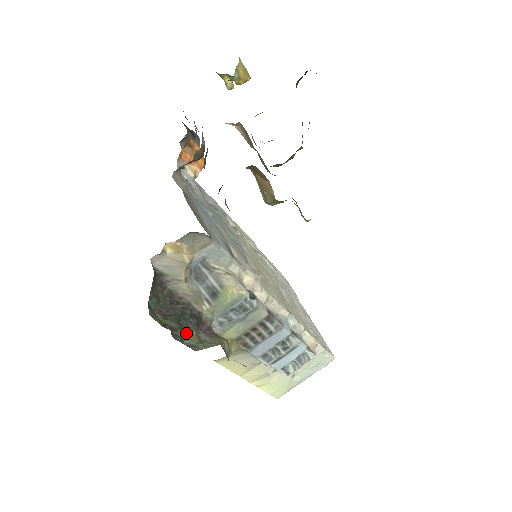
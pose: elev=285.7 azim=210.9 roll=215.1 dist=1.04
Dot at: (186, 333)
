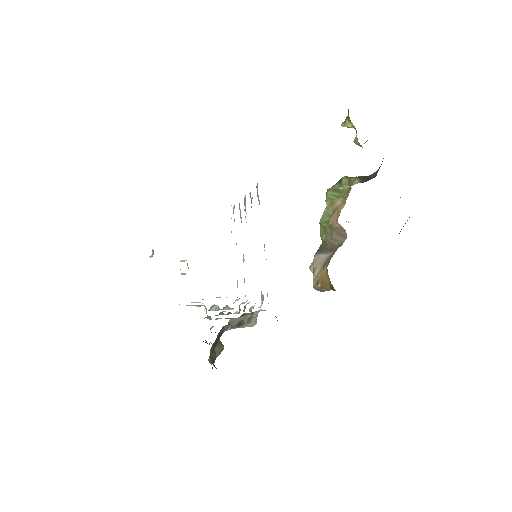
Dot at: occluded
